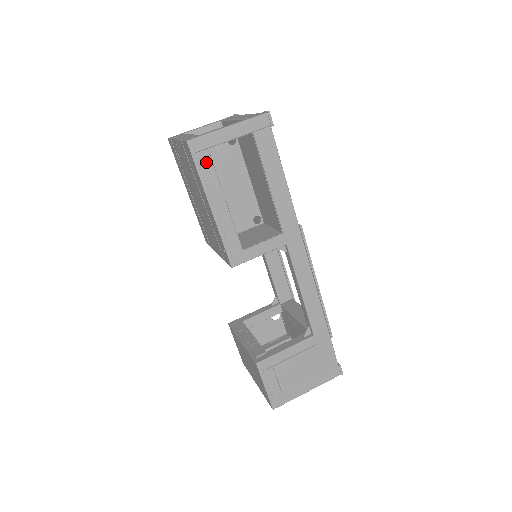
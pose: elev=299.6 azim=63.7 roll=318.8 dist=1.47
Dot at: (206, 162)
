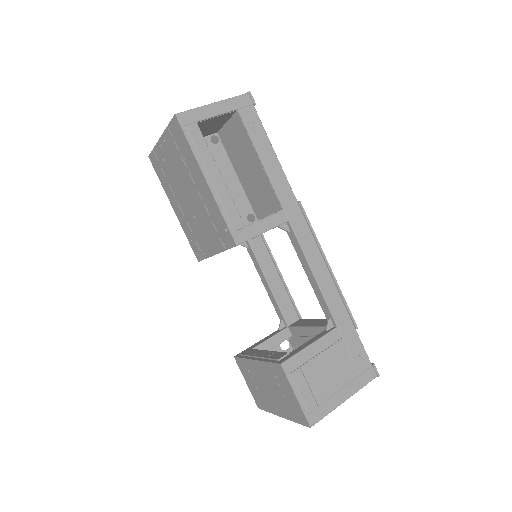
Dot at: (196, 135)
